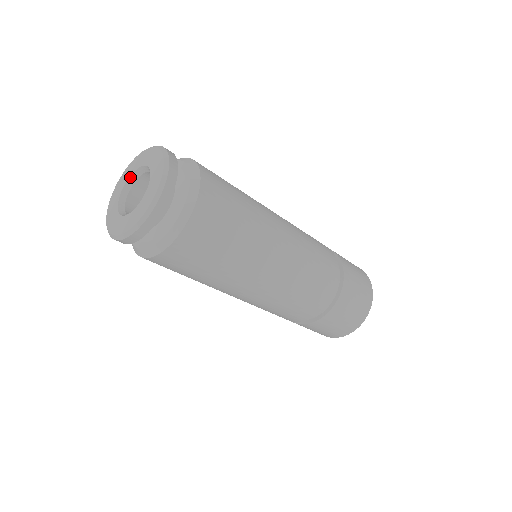
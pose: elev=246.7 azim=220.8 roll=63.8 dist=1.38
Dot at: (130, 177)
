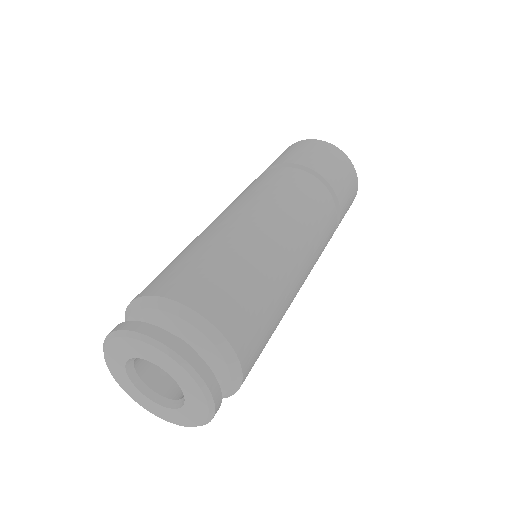
Dot at: (130, 359)
